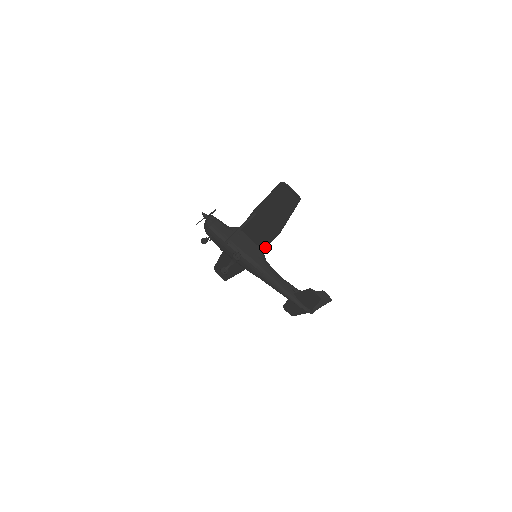
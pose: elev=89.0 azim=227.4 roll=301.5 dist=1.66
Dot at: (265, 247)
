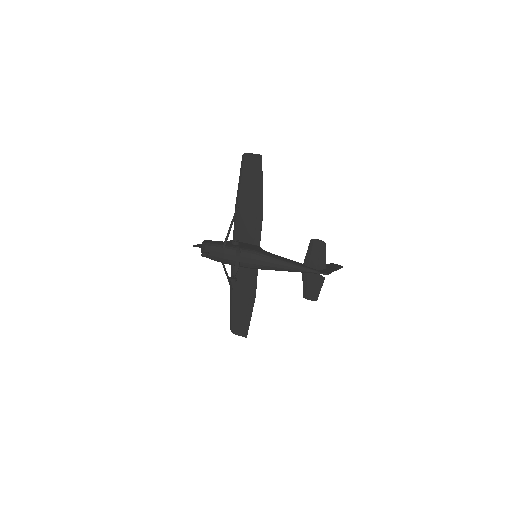
Dot at: (259, 240)
